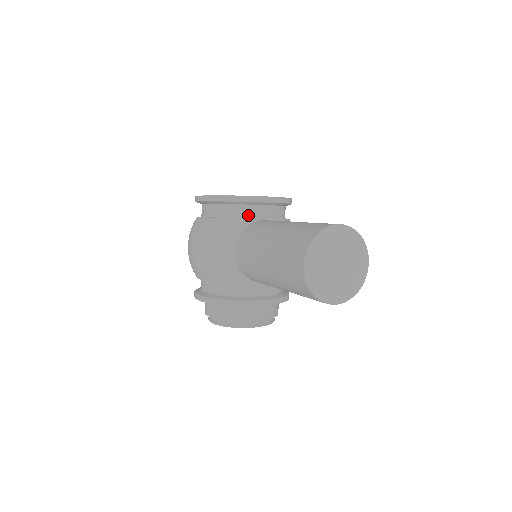
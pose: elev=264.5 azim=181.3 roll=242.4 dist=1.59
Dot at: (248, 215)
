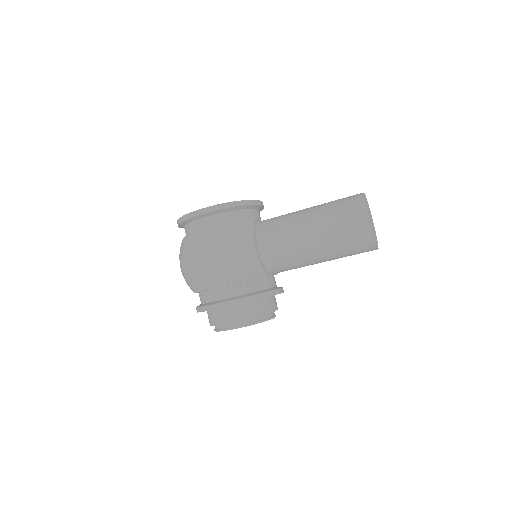
Dot at: (252, 217)
